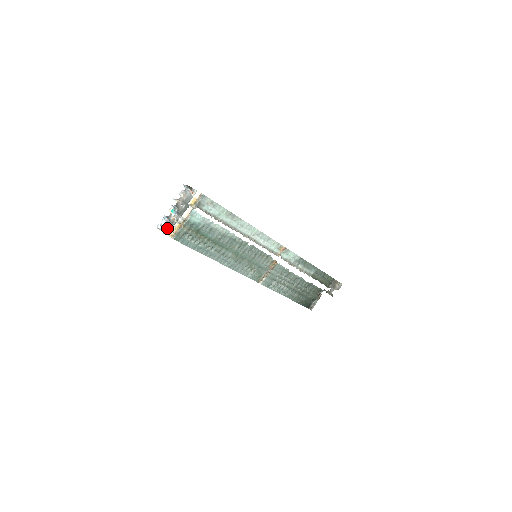
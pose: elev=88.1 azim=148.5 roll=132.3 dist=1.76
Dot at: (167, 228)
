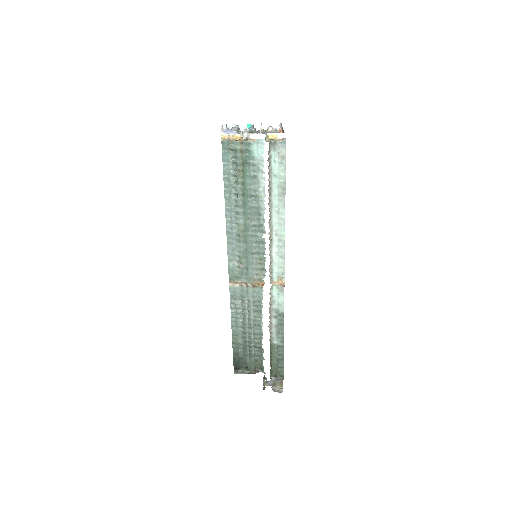
Dot at: (229, 129)
